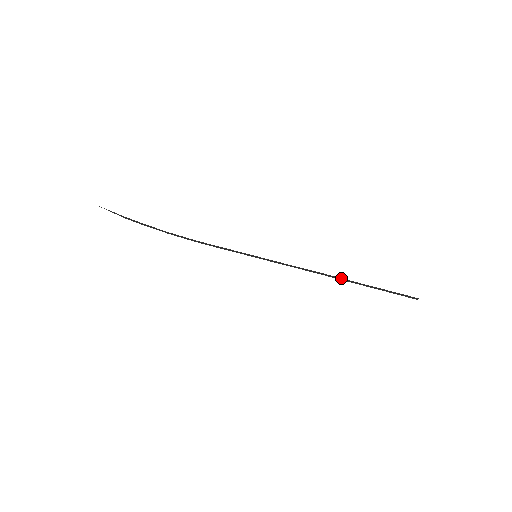
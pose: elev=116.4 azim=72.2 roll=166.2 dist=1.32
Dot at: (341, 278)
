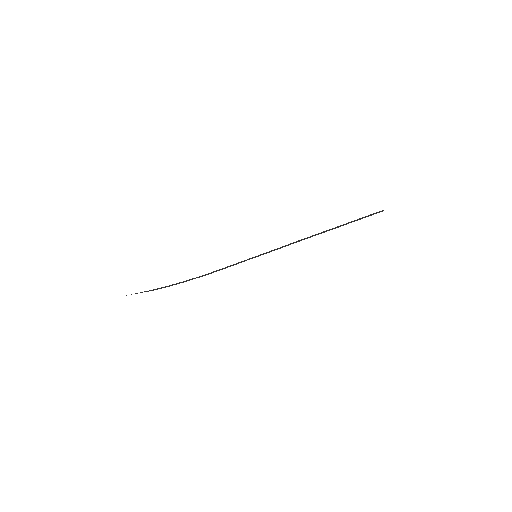
Dot at: (323, 232)
